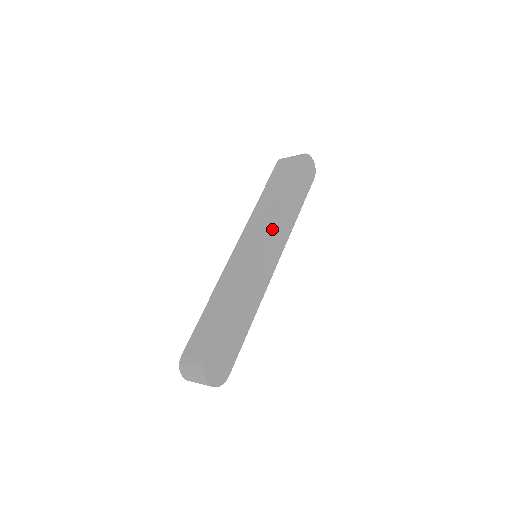
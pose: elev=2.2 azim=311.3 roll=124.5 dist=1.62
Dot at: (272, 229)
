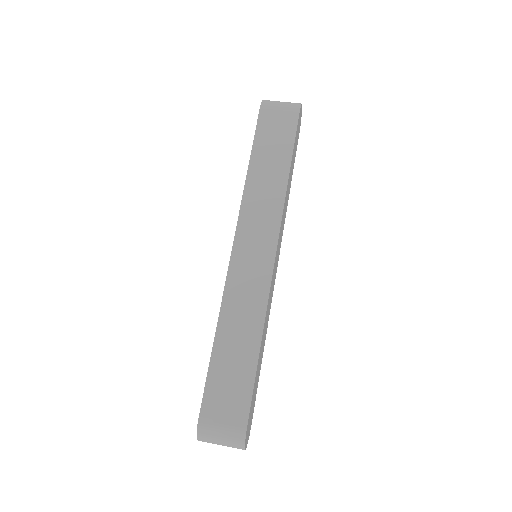
Dot at: (281, 223)
